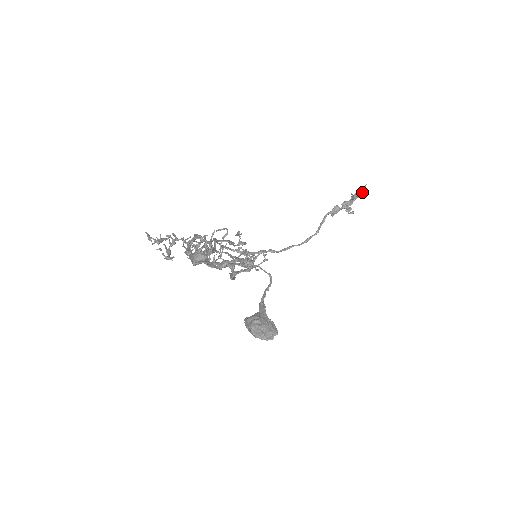
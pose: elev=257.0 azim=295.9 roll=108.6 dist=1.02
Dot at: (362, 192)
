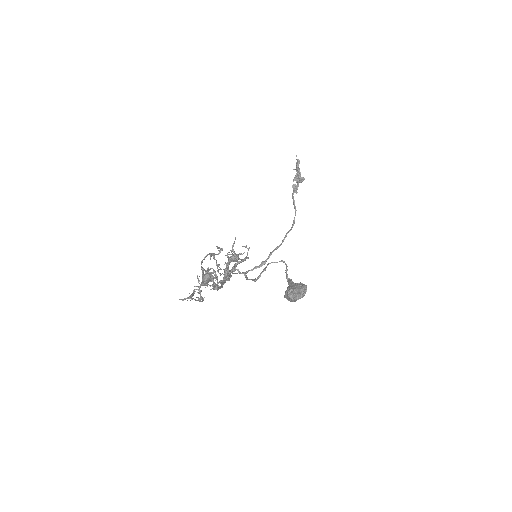
Dot at: (297, 162)
